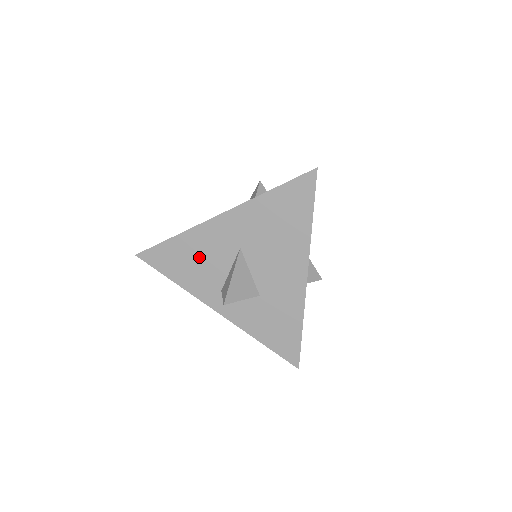
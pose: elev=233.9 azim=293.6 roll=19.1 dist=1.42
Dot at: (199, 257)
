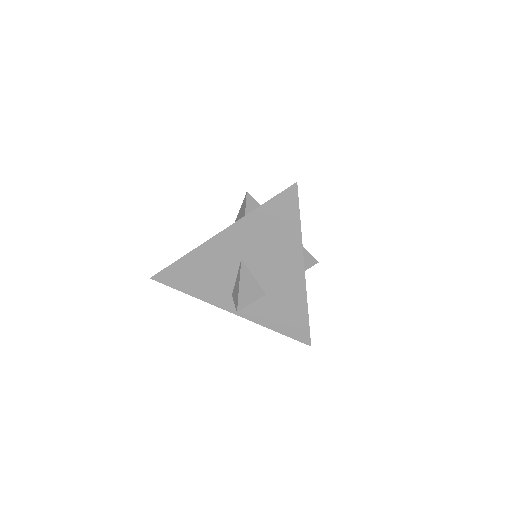
Dot at: (206, 272)
